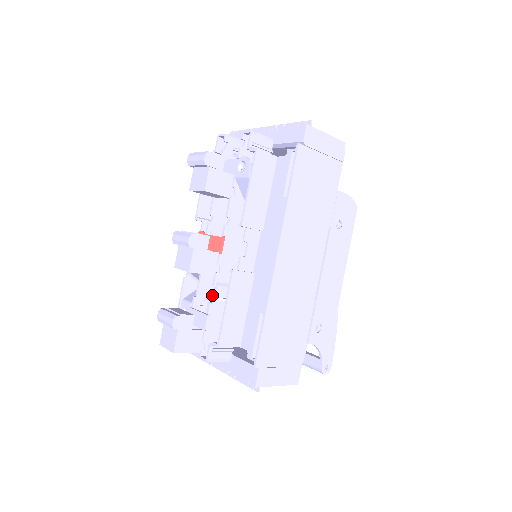
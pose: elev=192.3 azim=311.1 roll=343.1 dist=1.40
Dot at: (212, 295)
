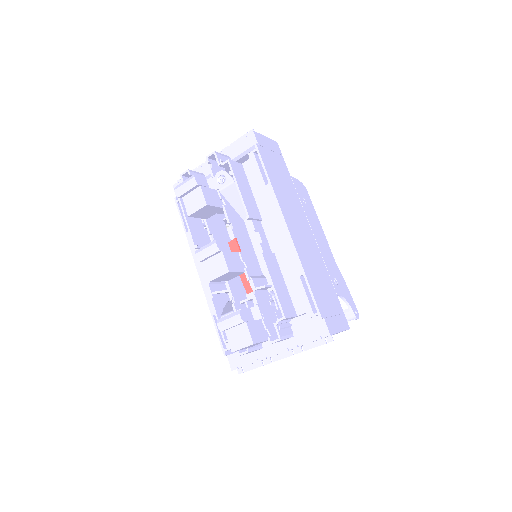
Dot at: (243, 299)
